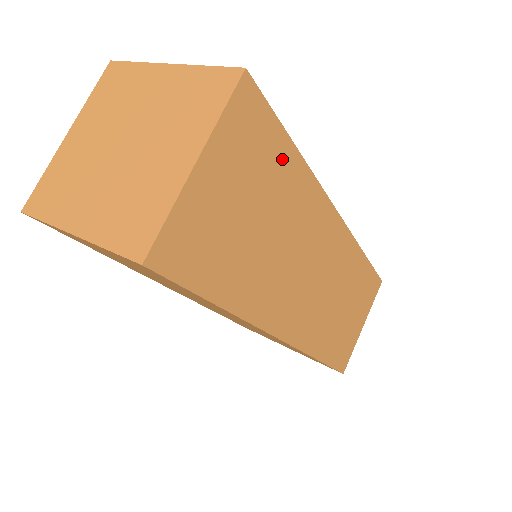
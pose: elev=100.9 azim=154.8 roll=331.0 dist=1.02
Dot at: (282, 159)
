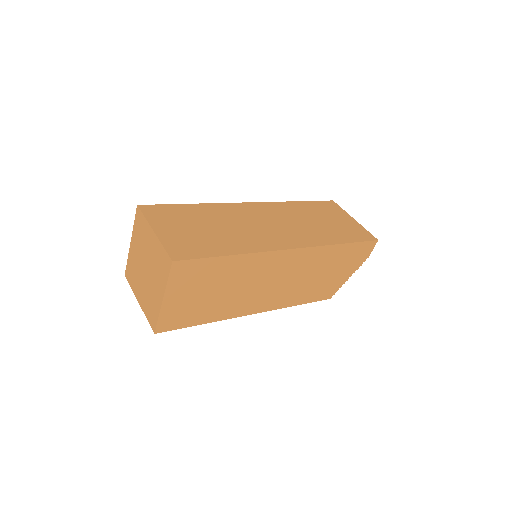
Dot at: (188, 210)
